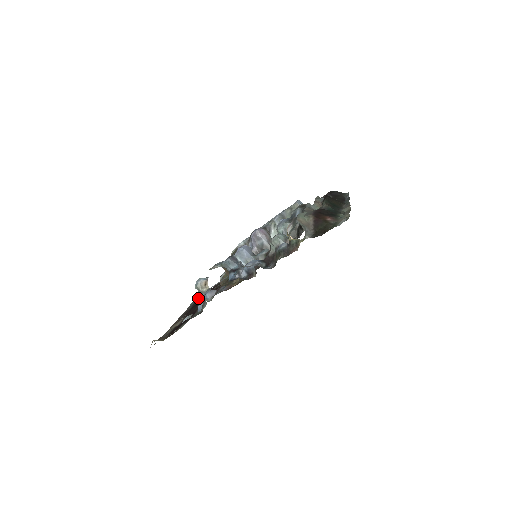
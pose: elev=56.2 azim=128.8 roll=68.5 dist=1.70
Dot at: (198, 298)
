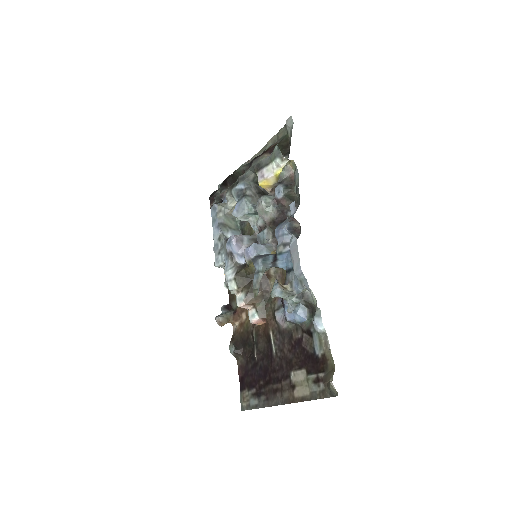
Dot at: (247, 397)
